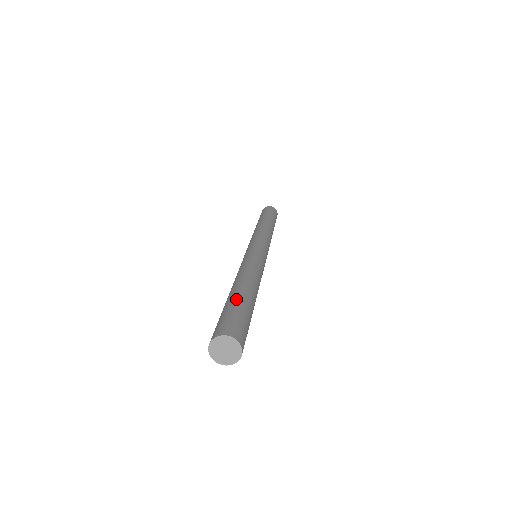
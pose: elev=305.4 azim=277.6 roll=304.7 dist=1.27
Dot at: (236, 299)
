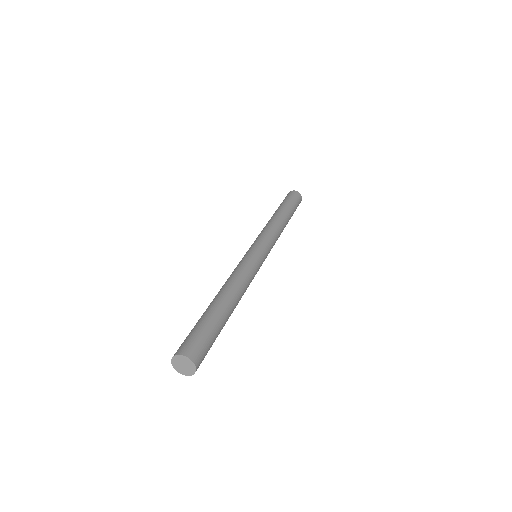
Dot at: (210, 315)
